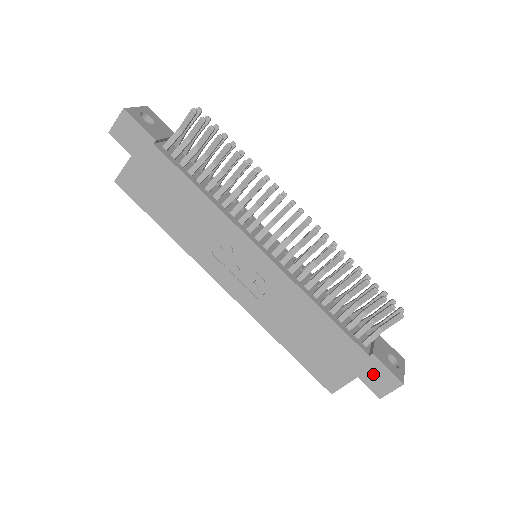
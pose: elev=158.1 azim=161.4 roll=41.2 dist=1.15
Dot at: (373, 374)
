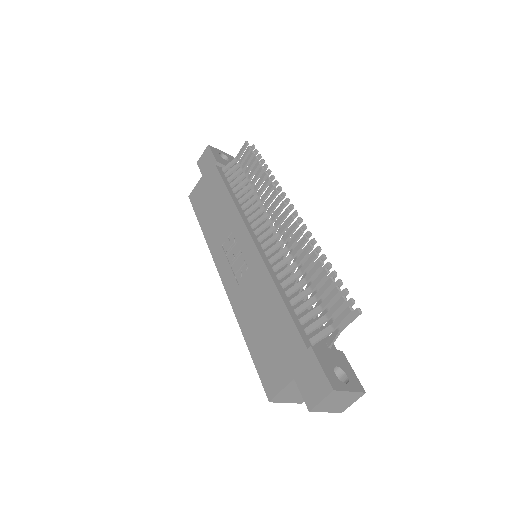
Dot at: (308, 374)
